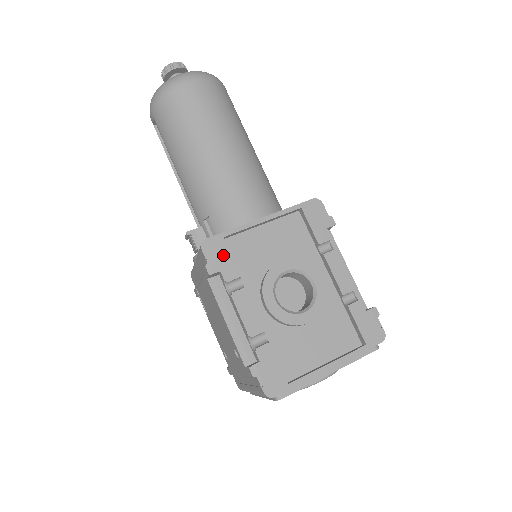
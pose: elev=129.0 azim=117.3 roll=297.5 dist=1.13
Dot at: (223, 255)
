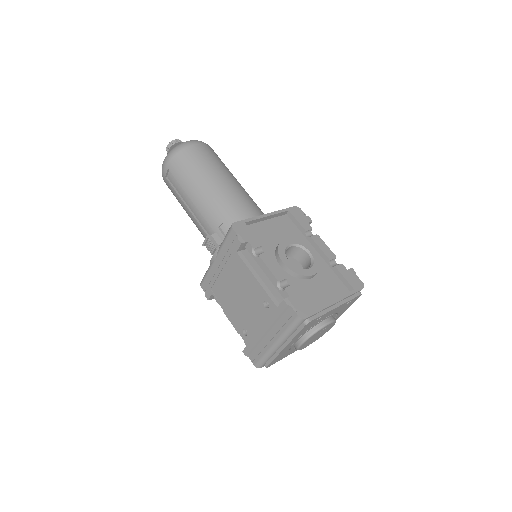
Dot at: (247, 232)
